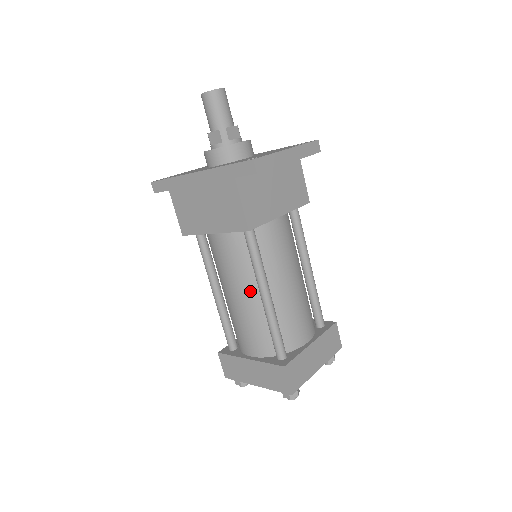
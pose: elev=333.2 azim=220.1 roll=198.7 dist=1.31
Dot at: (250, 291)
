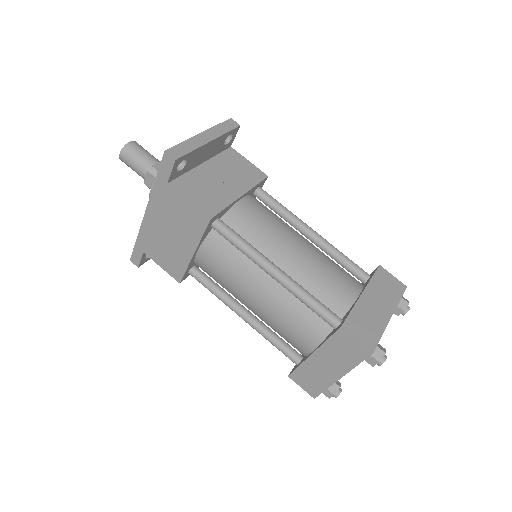
Dot at: (261, 281)
